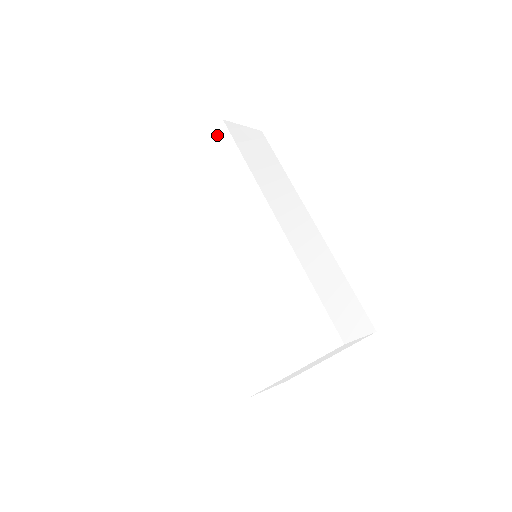
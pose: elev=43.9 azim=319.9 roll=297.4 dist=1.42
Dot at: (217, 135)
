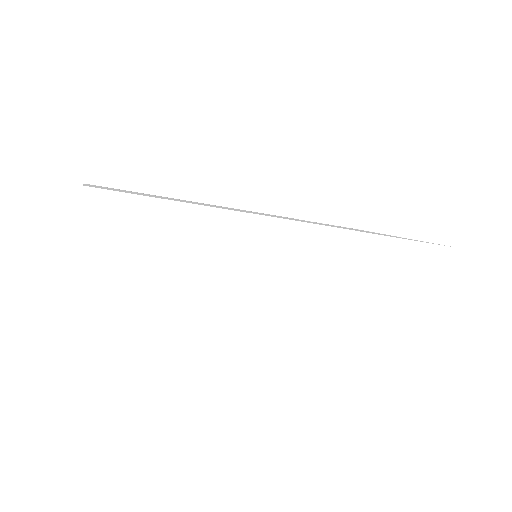
Dot at: occluded
